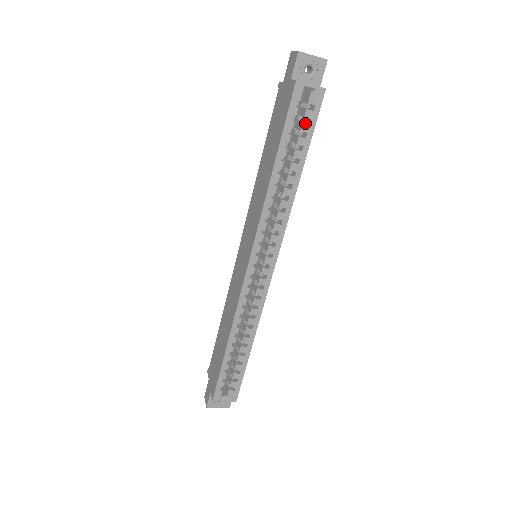
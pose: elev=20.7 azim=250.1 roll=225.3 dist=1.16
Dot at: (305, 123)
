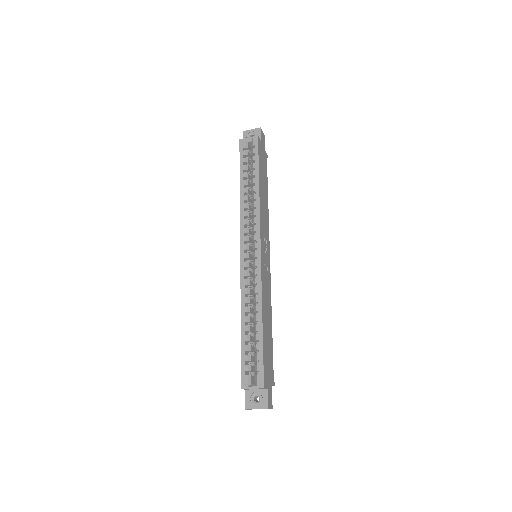
Dot at: (252, 156)
